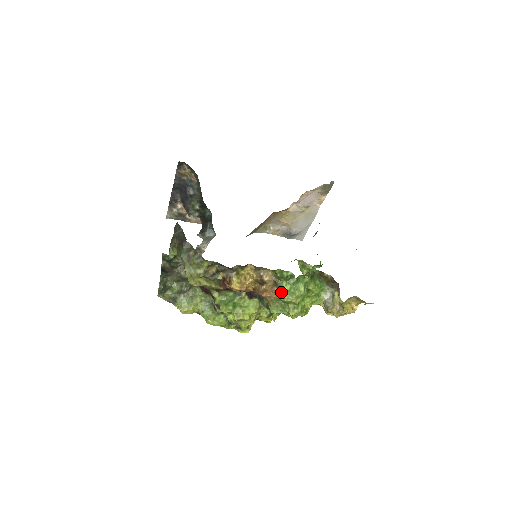
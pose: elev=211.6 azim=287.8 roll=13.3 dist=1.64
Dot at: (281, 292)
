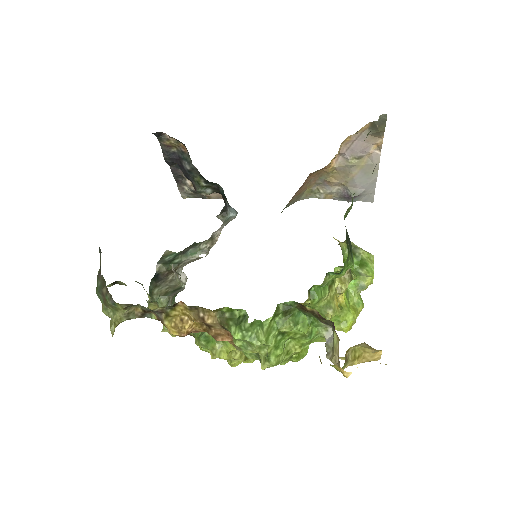
Dot at: (234, 340)
